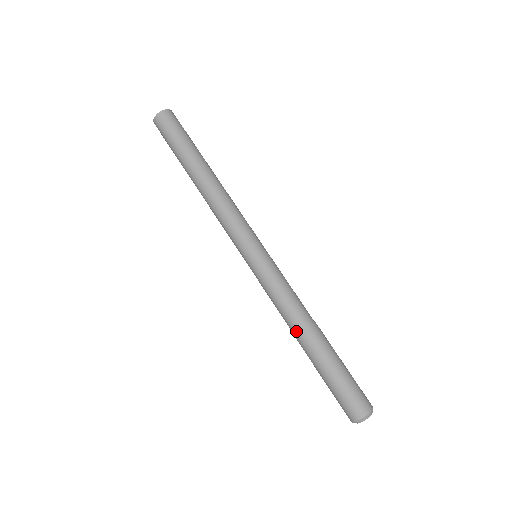
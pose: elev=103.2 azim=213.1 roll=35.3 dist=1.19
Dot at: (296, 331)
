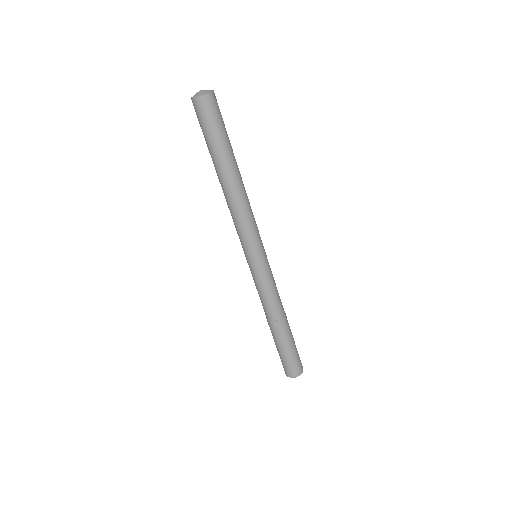
Dot at: (273, 319)
